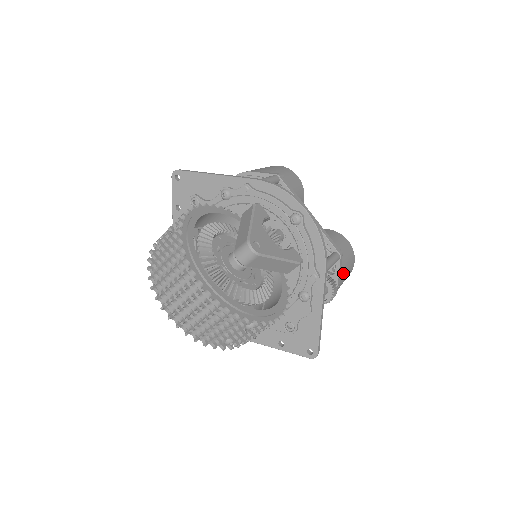
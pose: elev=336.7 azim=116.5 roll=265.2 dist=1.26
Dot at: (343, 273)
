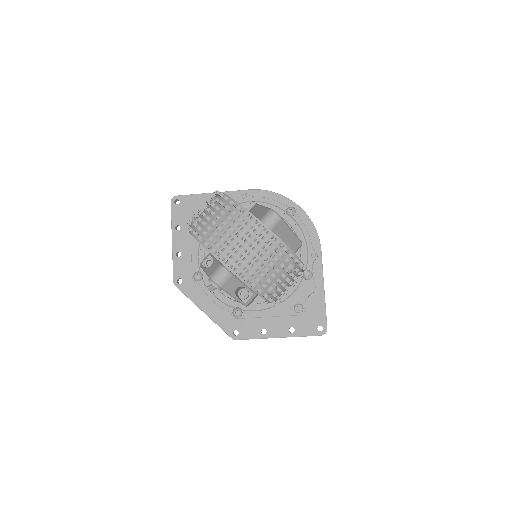
Dot at: occluded
